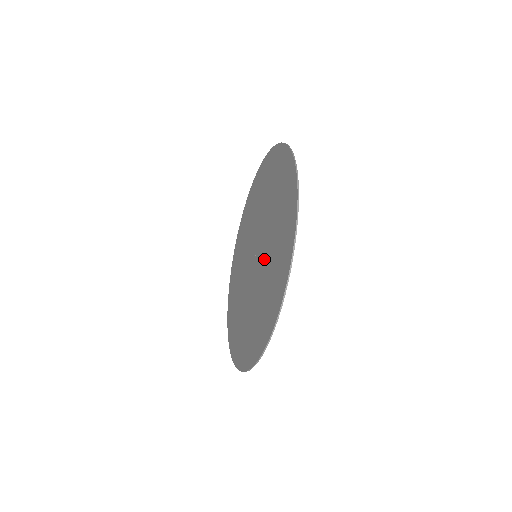
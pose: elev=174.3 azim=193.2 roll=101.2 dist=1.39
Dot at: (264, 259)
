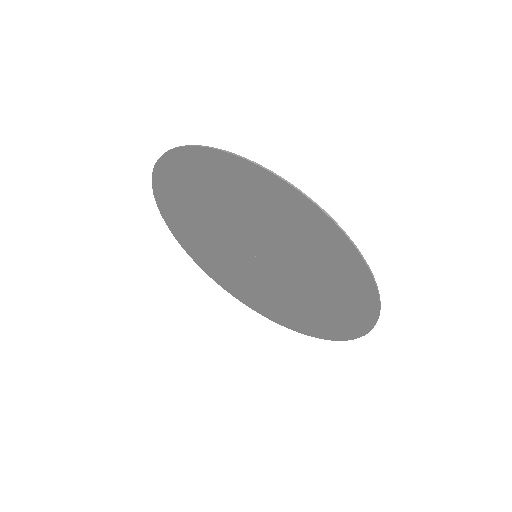
Dot at: (285, 259)
